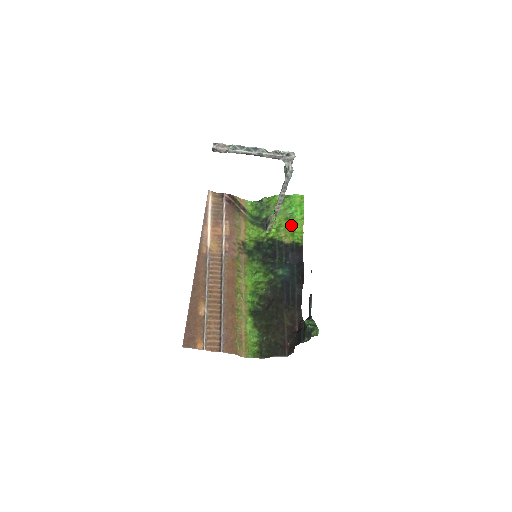
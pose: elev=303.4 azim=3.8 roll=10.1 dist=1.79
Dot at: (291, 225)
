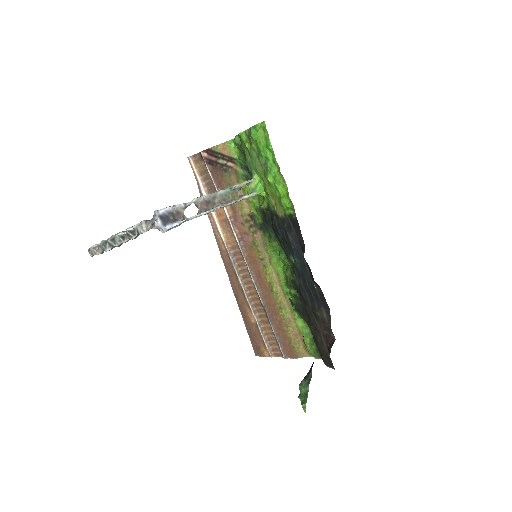
Dot at: (272, 186)
